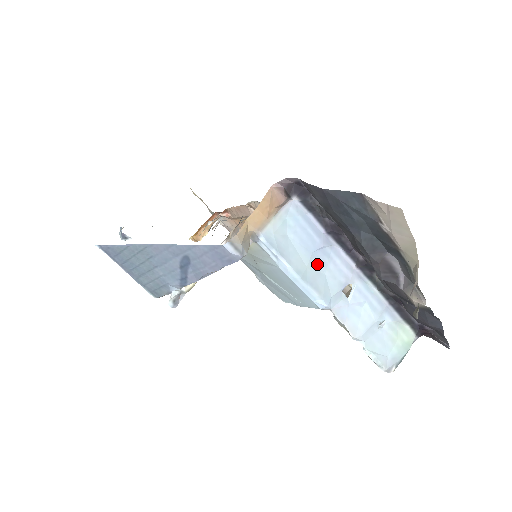
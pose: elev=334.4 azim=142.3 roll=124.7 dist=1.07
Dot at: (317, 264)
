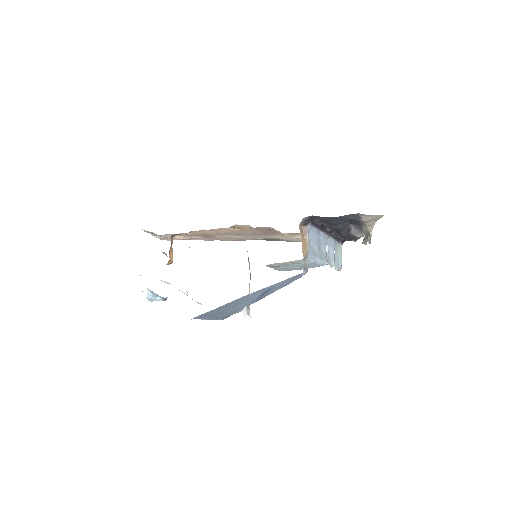
Dot at: (319, 247)
